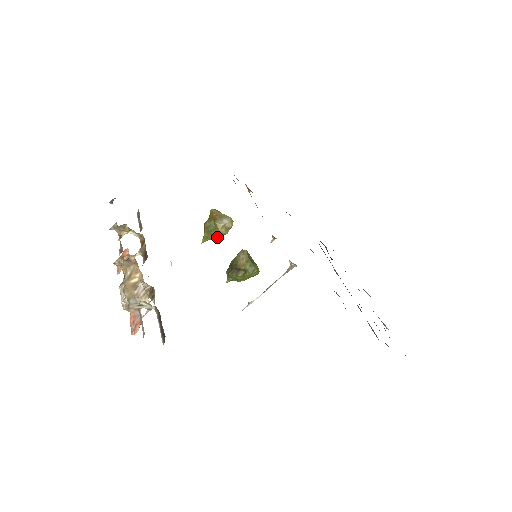
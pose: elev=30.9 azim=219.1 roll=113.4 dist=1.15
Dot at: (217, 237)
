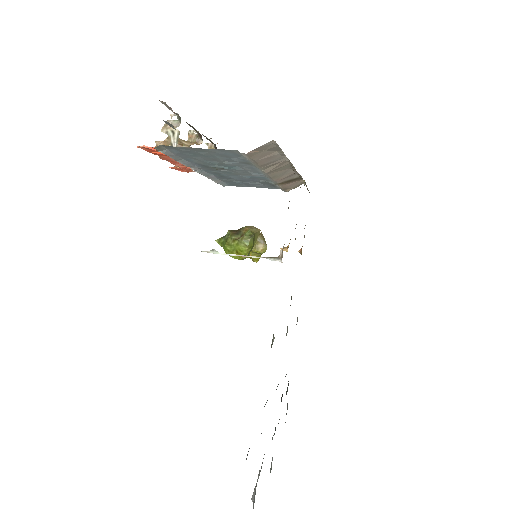
Dot at: occluded
